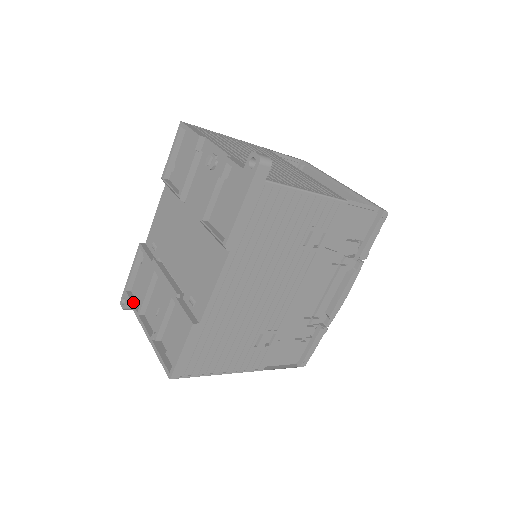
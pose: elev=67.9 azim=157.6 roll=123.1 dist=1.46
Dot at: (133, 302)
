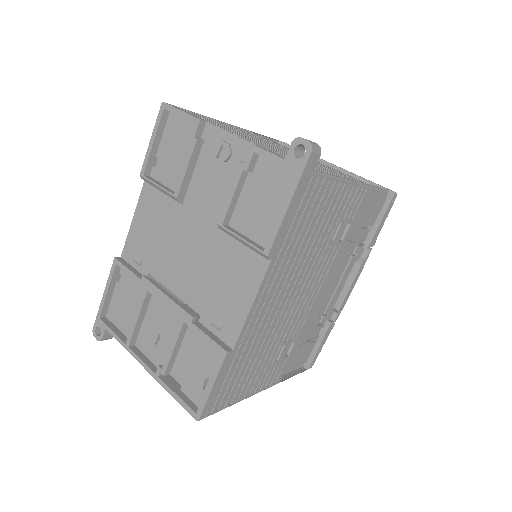
Dot at: (115, 331)
